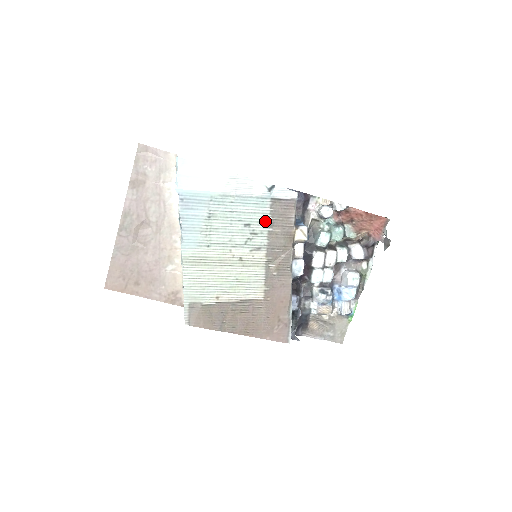
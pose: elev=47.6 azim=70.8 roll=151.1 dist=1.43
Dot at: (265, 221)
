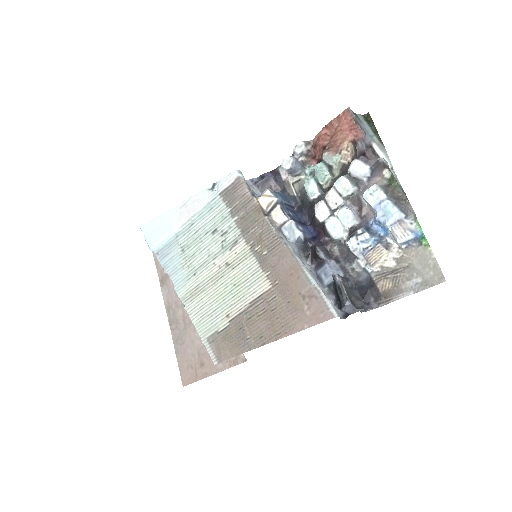
Dot at: (227, 216)
